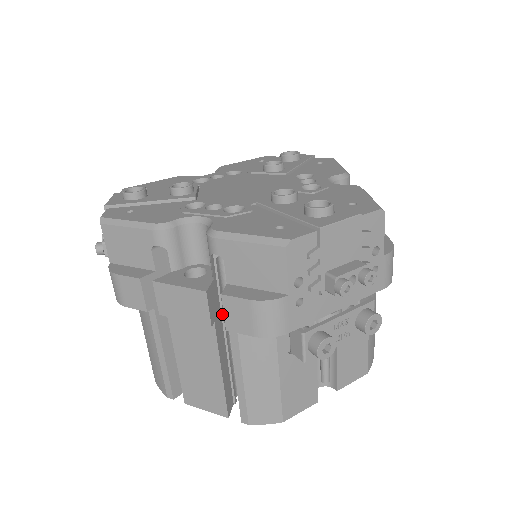
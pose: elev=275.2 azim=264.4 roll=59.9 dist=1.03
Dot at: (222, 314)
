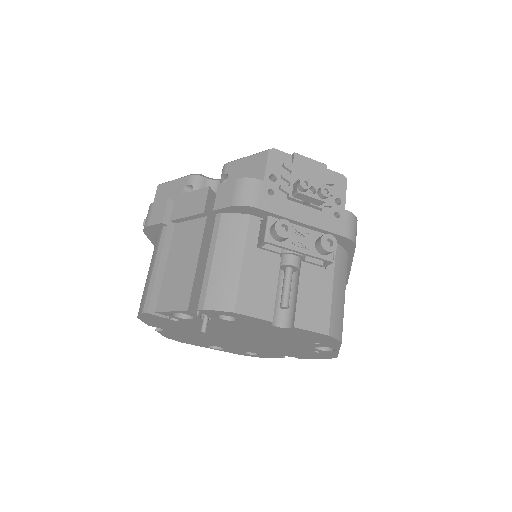
Dot at: occluded
